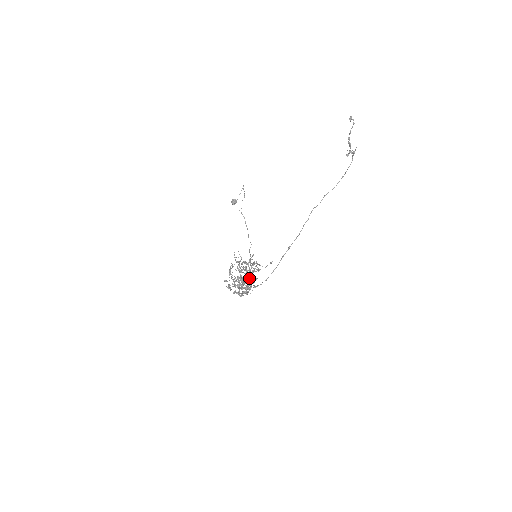
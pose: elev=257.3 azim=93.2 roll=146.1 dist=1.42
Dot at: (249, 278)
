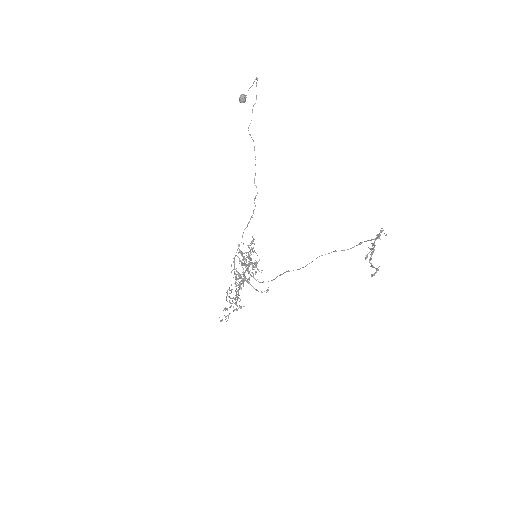
Dot at: (248, 270)
